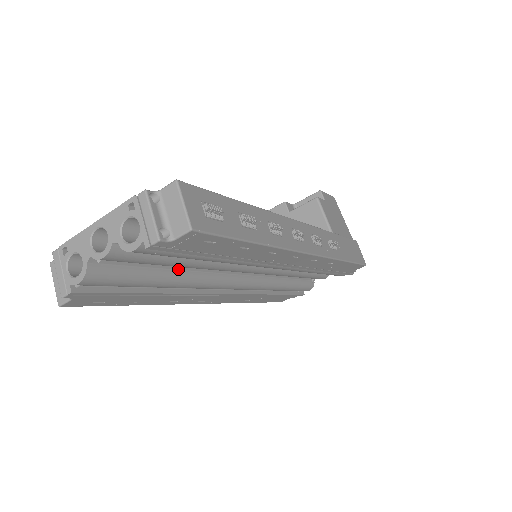
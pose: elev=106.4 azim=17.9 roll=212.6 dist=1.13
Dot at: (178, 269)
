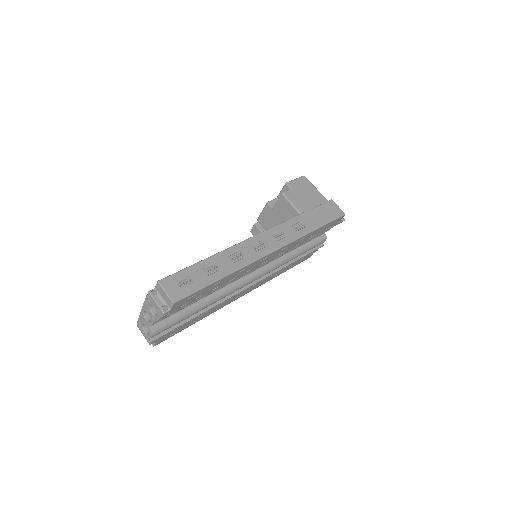
Dot at: (203, 298)
